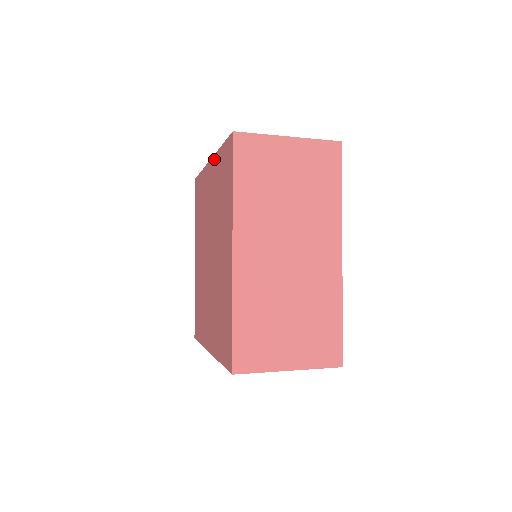
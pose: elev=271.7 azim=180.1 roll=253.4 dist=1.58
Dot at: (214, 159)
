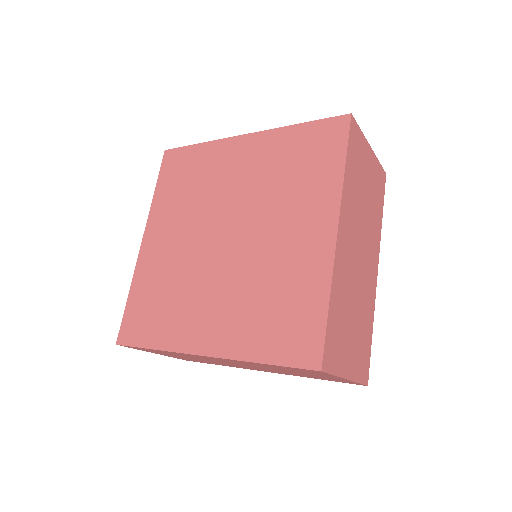
Dot at: (266, 134)
